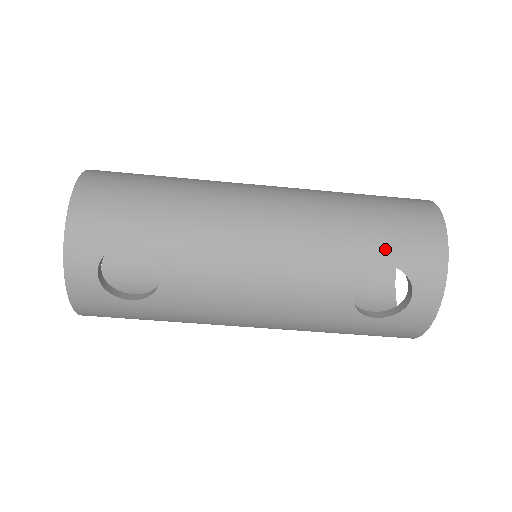
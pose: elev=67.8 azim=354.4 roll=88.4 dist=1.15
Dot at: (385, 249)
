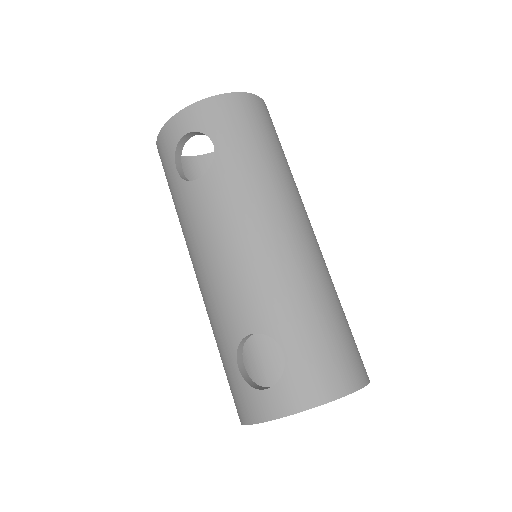
Dot at: (297, 345)
